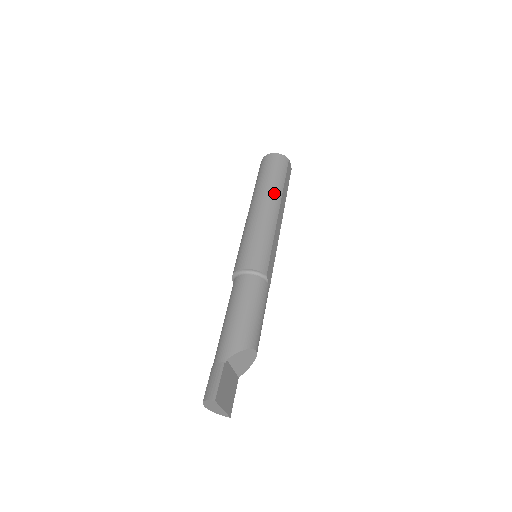
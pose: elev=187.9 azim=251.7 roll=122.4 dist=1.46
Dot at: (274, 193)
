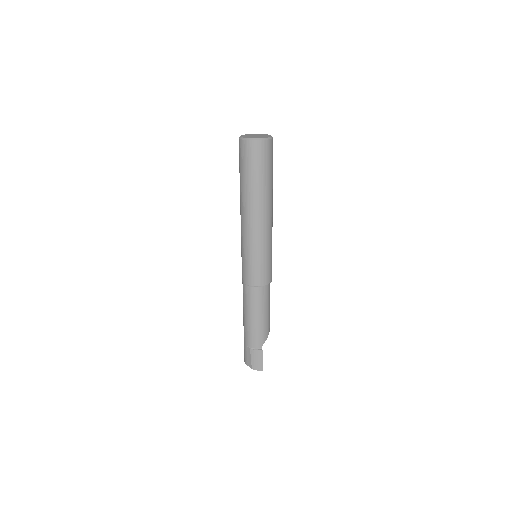
Dot at: (270, 199)
